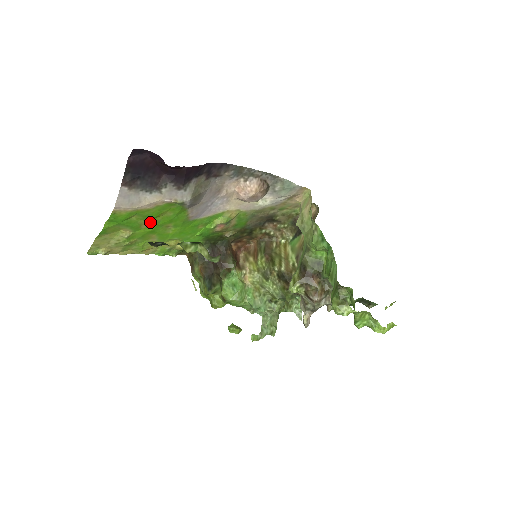
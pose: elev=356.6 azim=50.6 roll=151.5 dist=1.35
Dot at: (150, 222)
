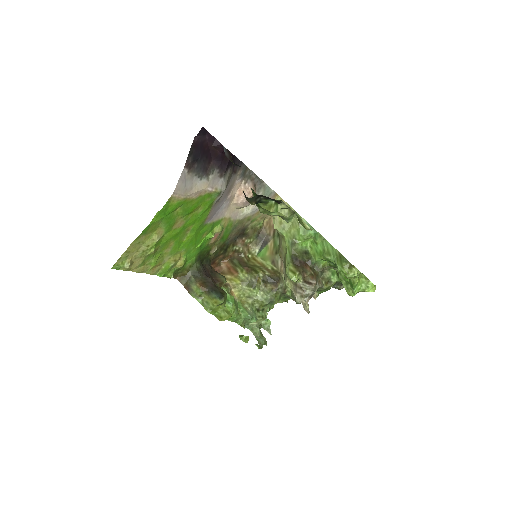
Dot at: (182, 221)
